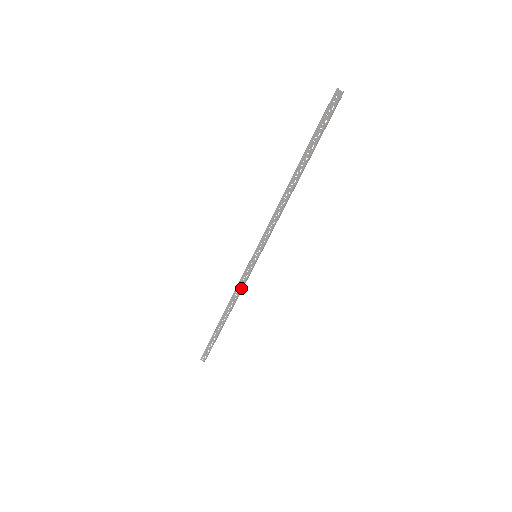
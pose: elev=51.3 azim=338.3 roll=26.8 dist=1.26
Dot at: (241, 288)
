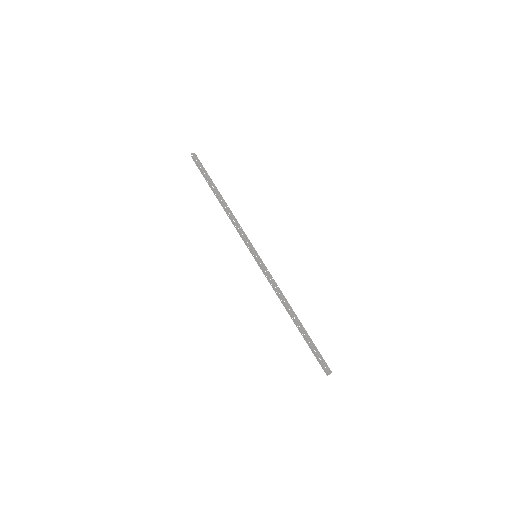
Dot at: (275, 282)
